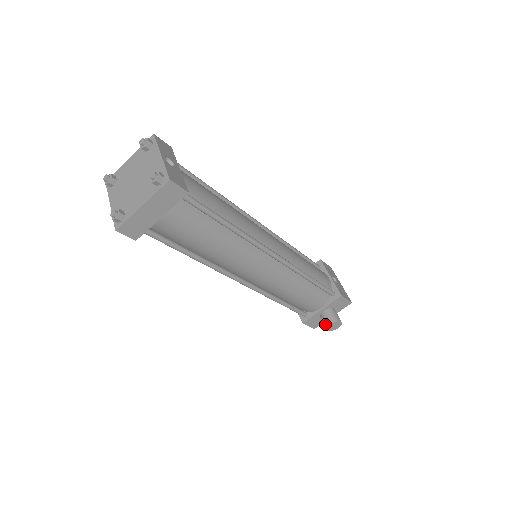
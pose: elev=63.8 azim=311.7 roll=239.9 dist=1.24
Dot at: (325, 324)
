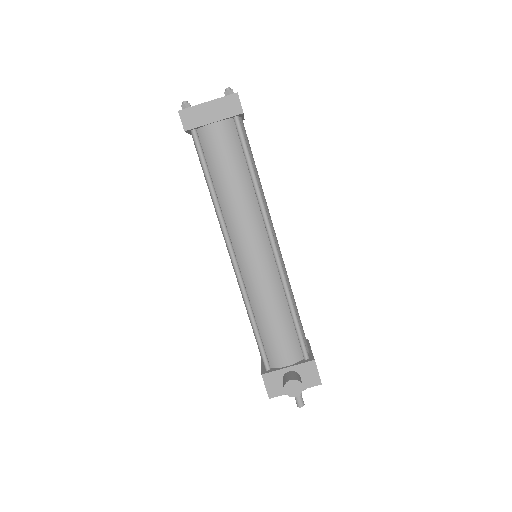
Dot at: (285, 381)
